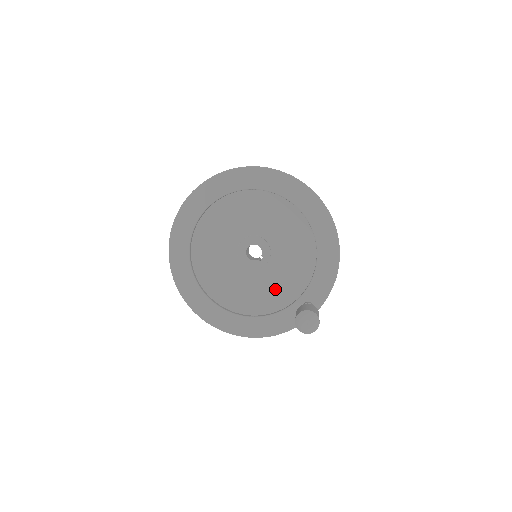
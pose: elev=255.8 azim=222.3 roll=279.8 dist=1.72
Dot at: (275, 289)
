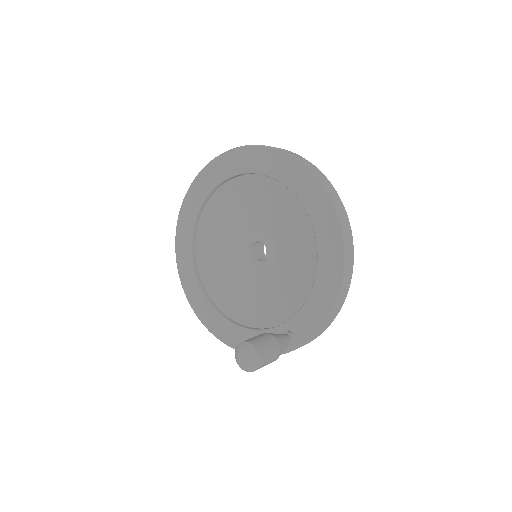
Dot at: (267, 302)
